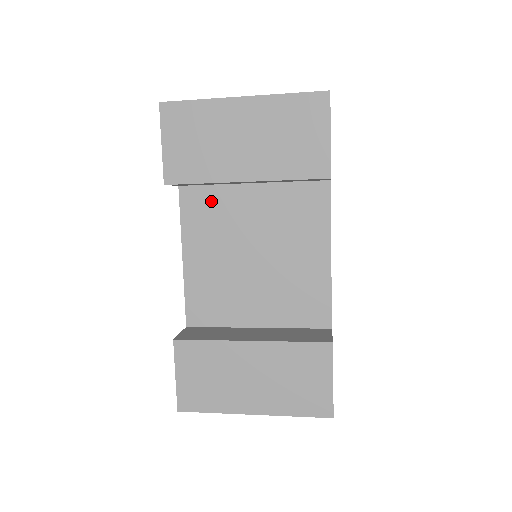
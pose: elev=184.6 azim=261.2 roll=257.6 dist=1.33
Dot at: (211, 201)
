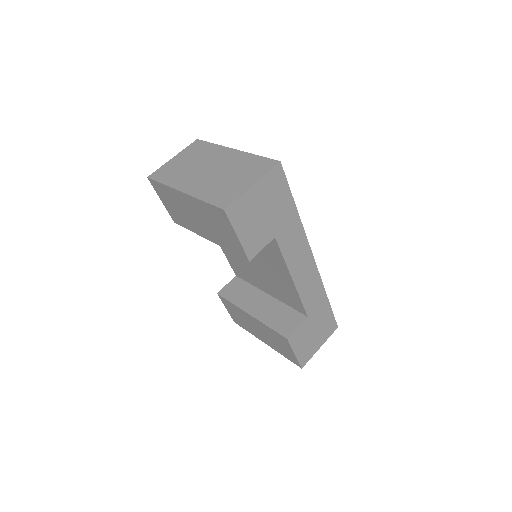
Dot at: occluded
